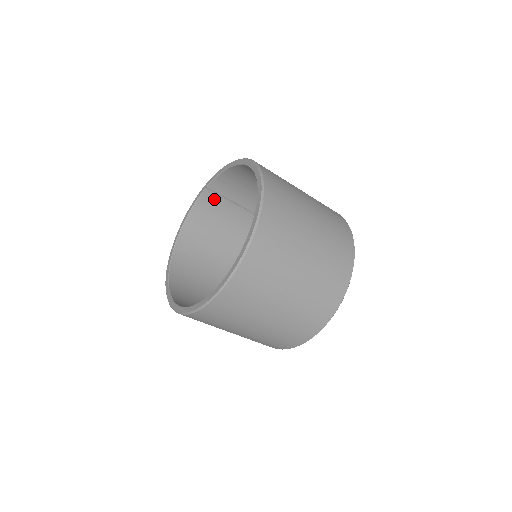
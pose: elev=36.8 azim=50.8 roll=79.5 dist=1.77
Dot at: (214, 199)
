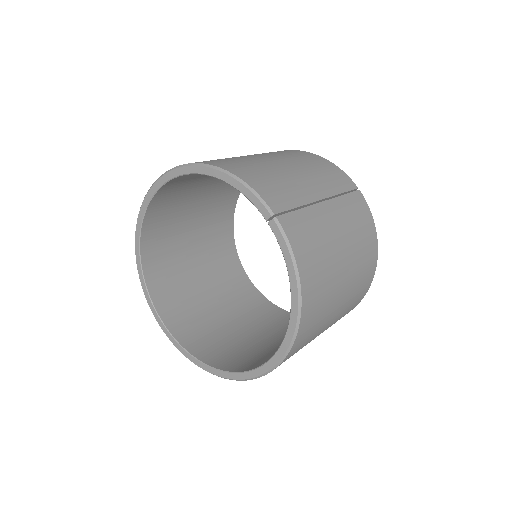
Dot at: occluded
